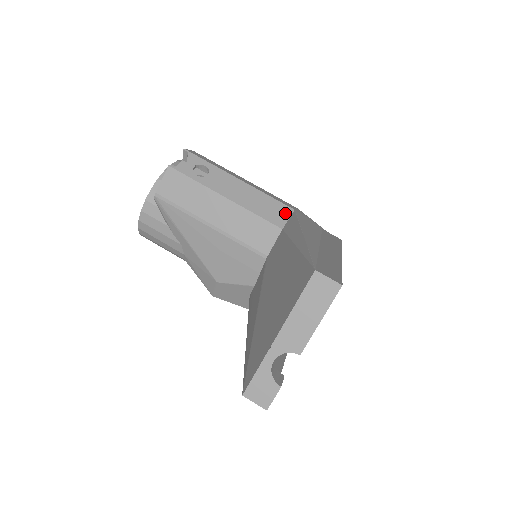
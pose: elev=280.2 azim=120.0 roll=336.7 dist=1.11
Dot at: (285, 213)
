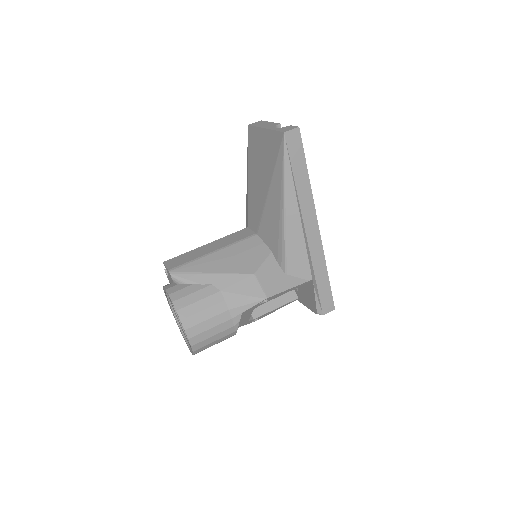
Dot at: occluded
